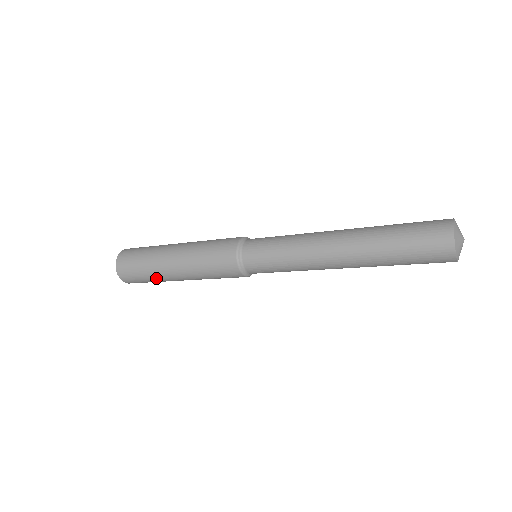
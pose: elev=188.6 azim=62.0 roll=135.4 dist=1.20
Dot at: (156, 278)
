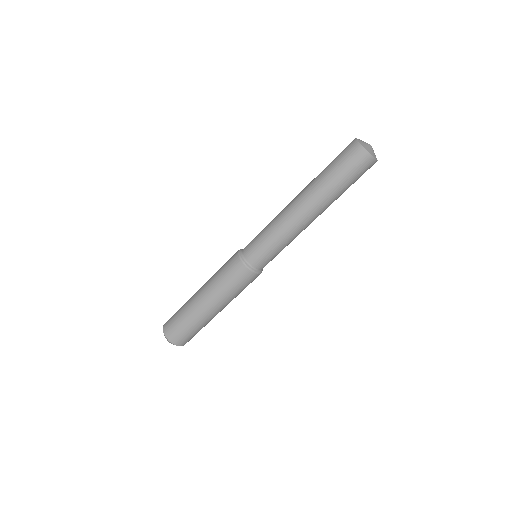
Dot at: (186, 310)
